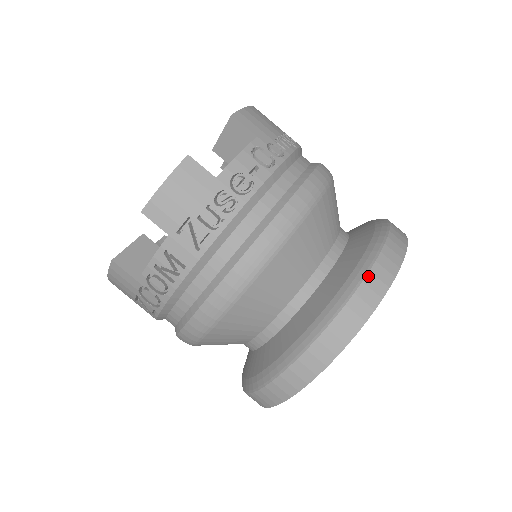
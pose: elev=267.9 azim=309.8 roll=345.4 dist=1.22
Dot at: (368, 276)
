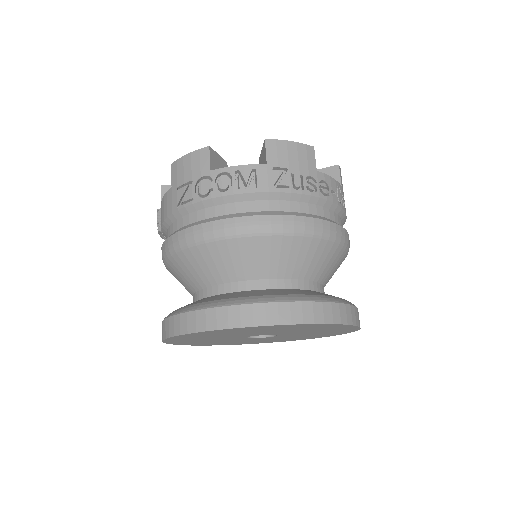
Dot at: (343, 305)
